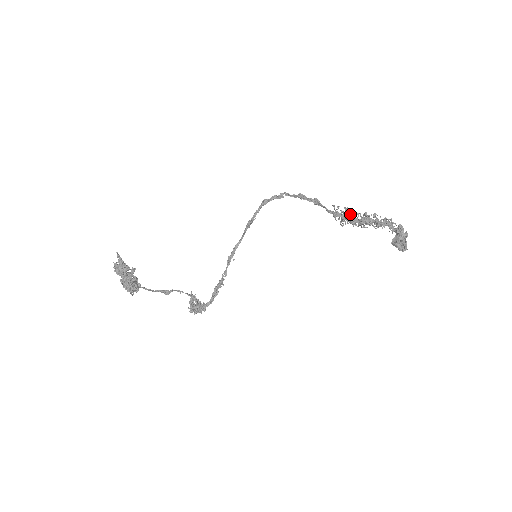
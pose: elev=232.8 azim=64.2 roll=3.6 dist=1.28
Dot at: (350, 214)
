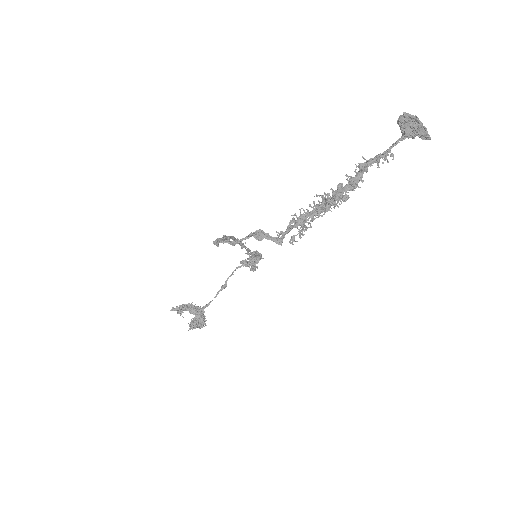
Dot at: (302, 229)
